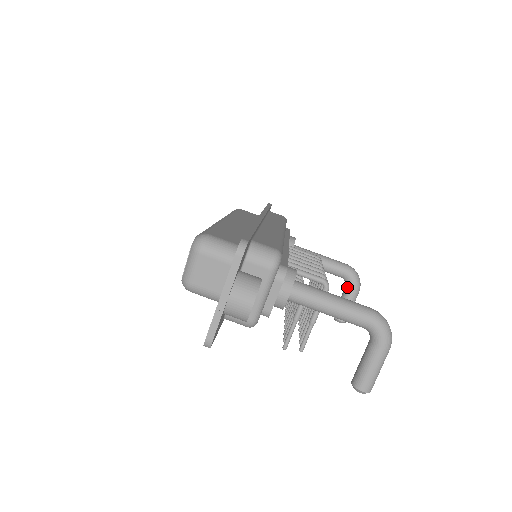
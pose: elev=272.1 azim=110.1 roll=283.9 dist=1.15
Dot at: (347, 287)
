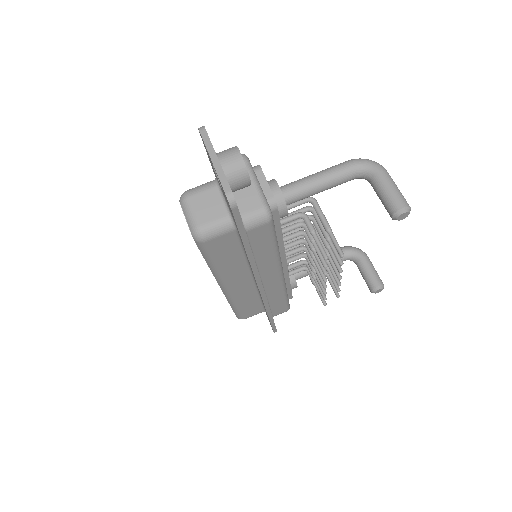
Dot at: (356, 260)
